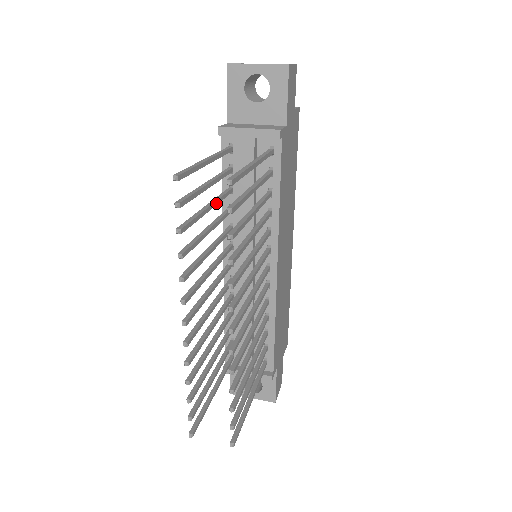
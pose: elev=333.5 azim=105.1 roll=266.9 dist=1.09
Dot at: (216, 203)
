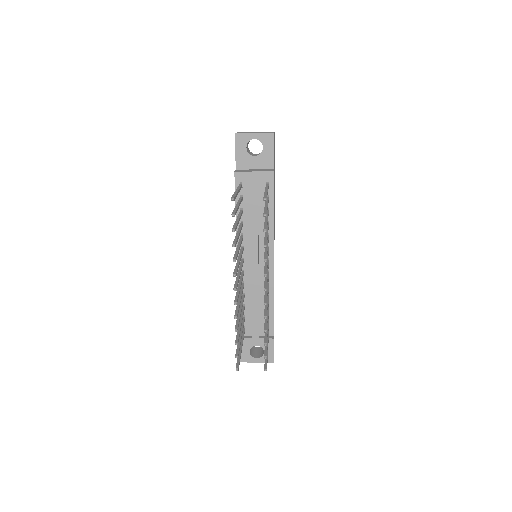
Dot at: (240, 218)
